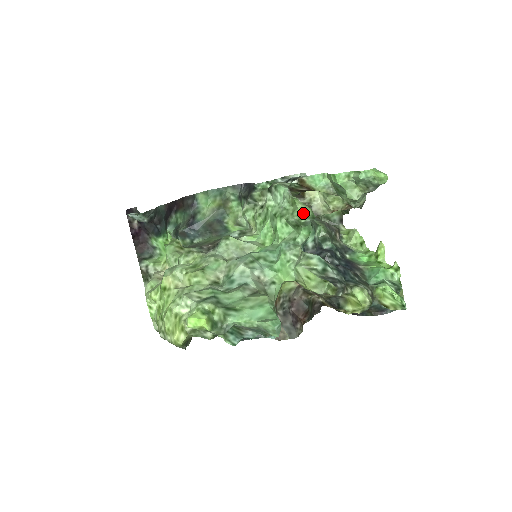
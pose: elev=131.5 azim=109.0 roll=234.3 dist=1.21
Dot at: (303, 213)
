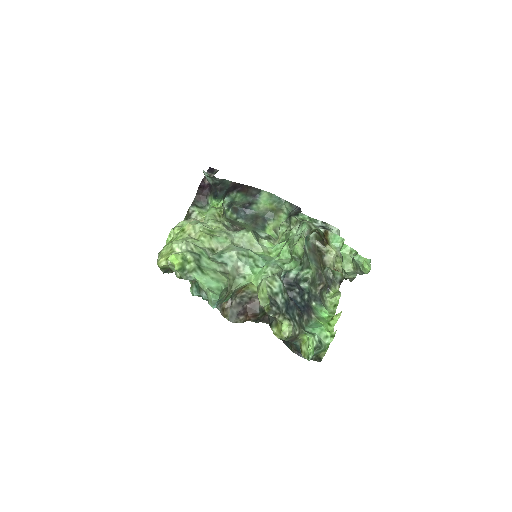
Dot at: (296, 250)
